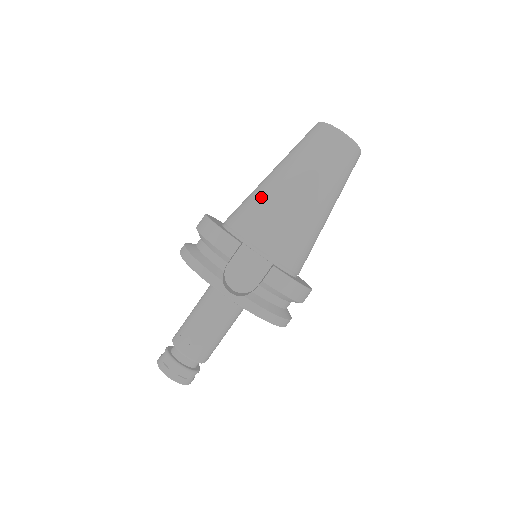
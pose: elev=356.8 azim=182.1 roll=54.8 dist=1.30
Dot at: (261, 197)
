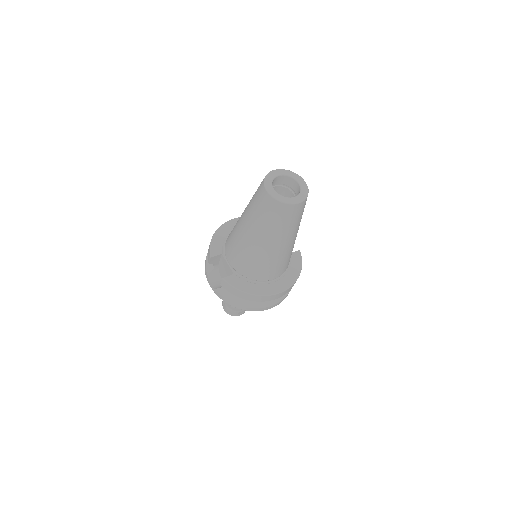
Dot at: (236, 224)
